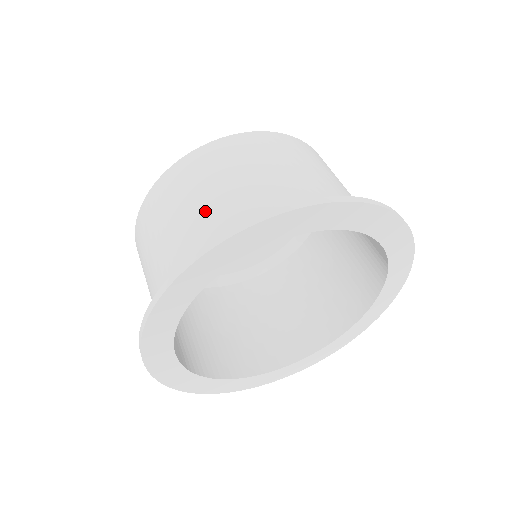
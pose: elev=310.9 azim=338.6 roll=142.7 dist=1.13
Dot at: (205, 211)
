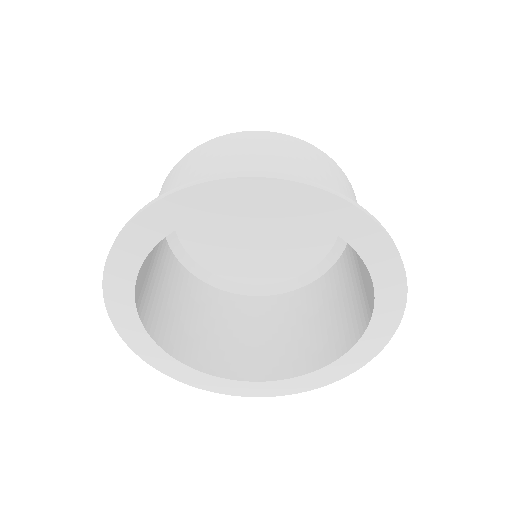
Dot at: occluded
